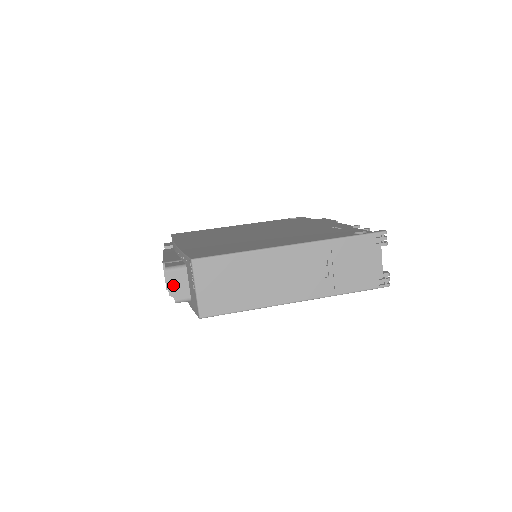
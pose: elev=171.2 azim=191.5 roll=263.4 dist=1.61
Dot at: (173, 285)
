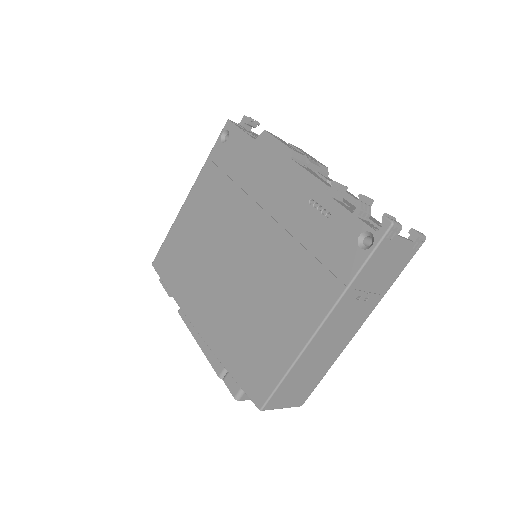
Dot at: occluded
